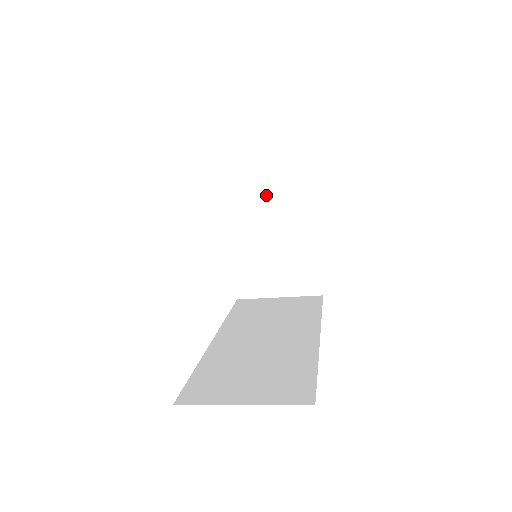
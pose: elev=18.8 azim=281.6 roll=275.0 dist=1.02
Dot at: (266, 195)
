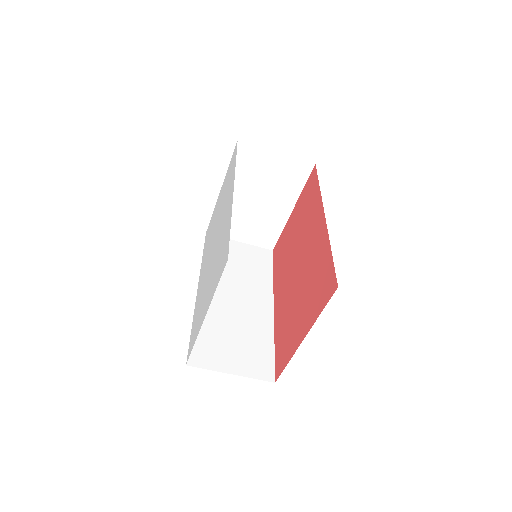
Dot at: (266, 175)
